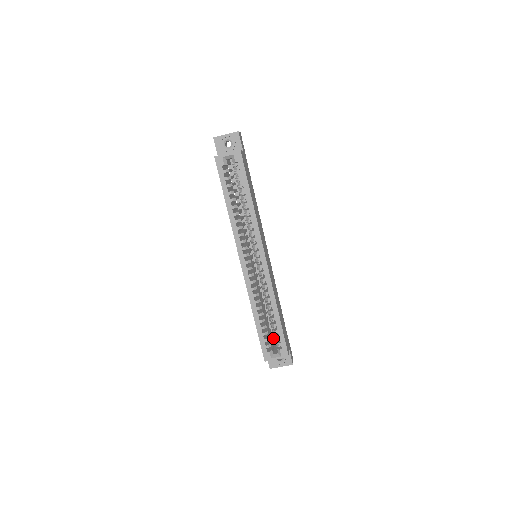
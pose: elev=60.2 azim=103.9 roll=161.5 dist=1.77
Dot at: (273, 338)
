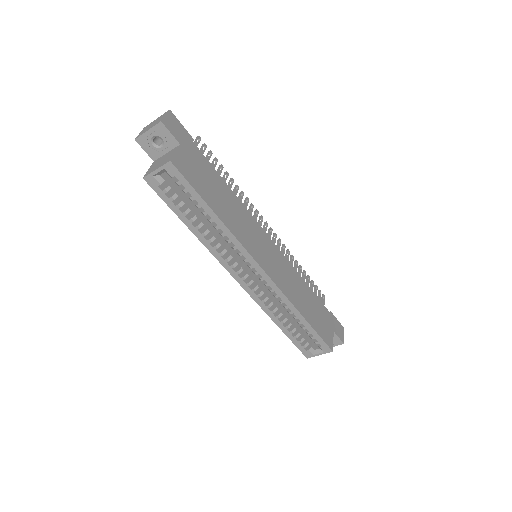
Dot at: occluded
